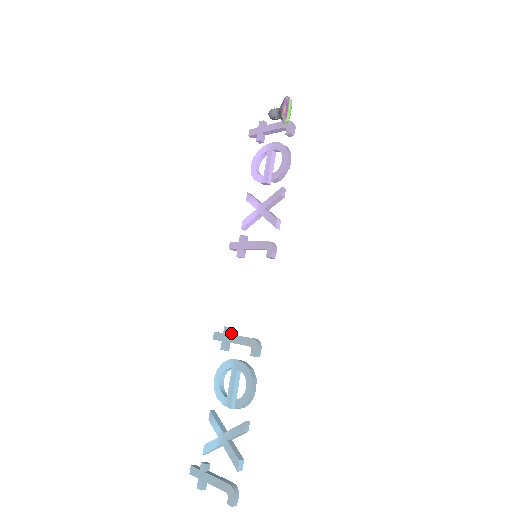
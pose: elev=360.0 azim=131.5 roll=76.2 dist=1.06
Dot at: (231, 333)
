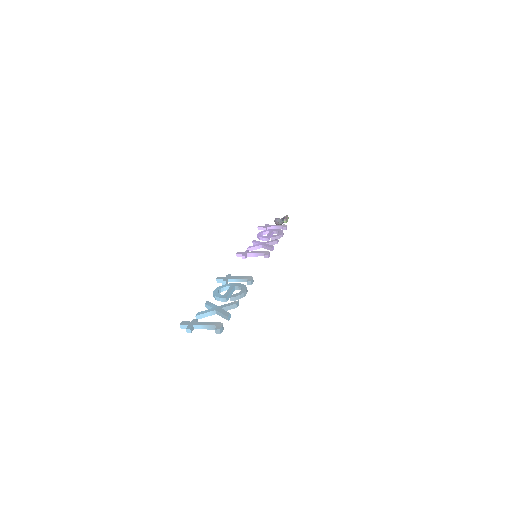
Dot at: occluded
